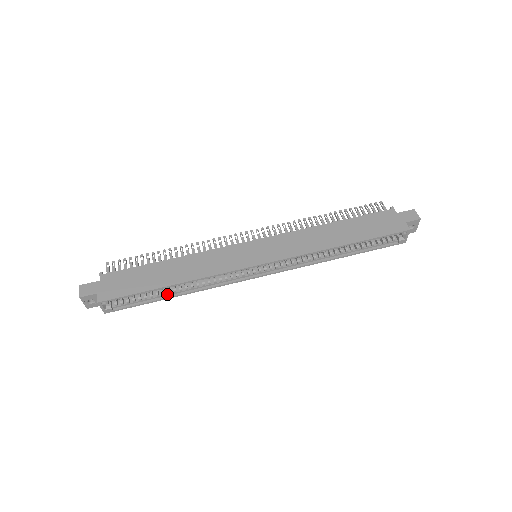
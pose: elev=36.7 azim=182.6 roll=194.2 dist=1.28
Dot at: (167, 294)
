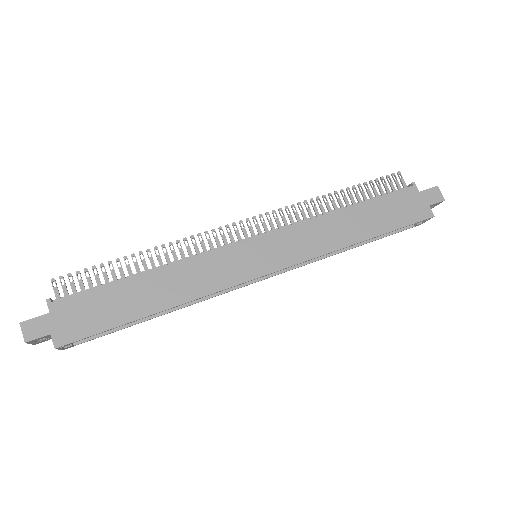
Dot at: occluded
